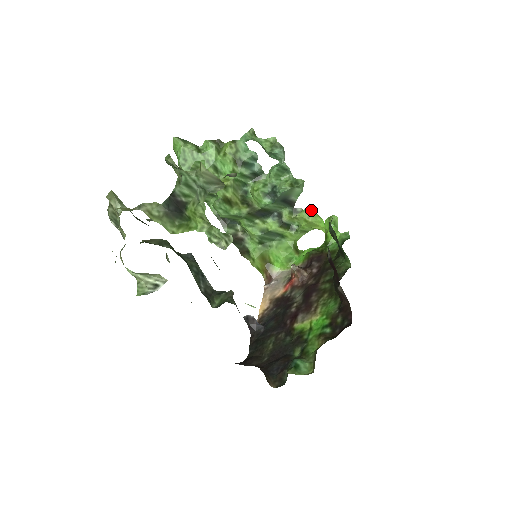
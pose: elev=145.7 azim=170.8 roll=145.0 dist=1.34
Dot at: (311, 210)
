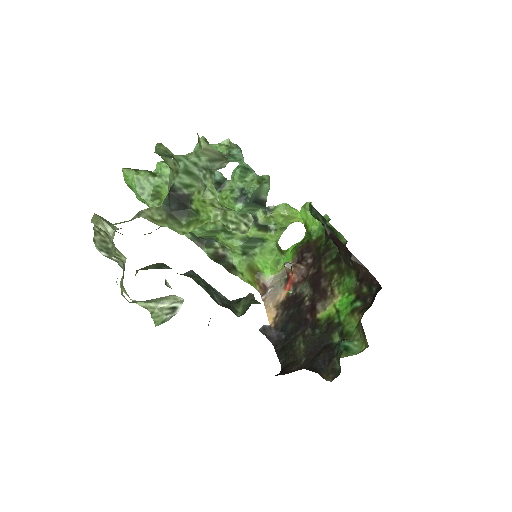
Dot at: (284, 204)
